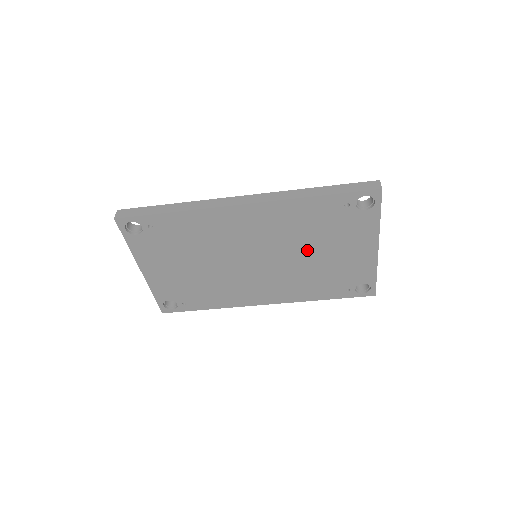
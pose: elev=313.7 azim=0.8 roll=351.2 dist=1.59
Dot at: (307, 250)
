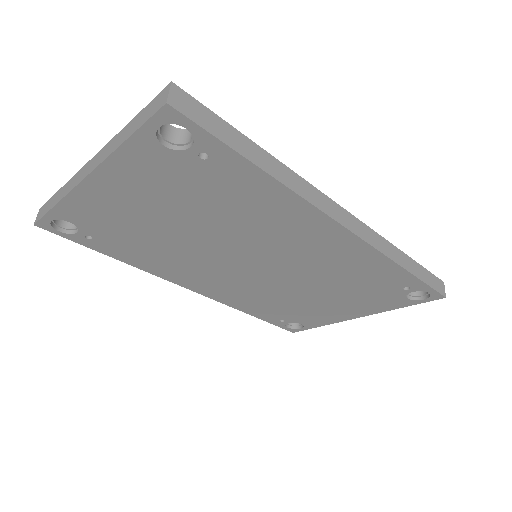
Dot at: (313, 287)
